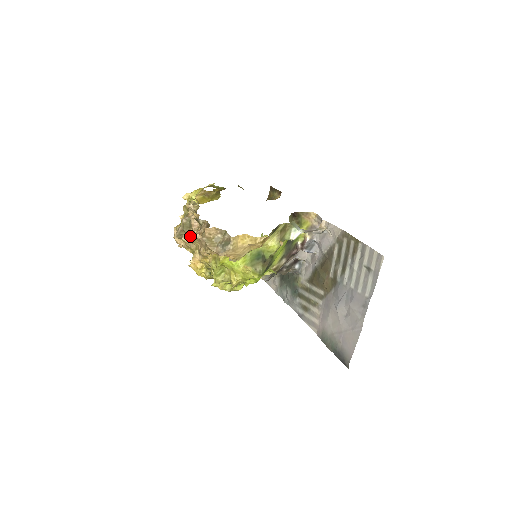
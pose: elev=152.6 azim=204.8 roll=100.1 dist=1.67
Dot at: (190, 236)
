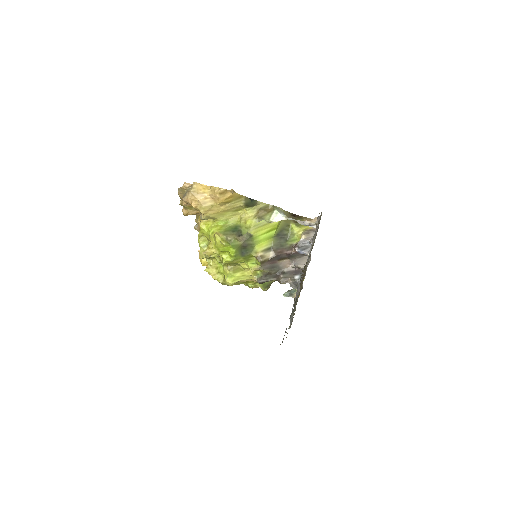
Dot at: occluded
